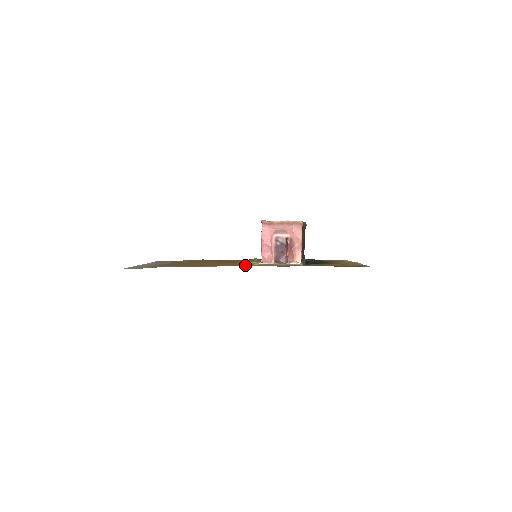
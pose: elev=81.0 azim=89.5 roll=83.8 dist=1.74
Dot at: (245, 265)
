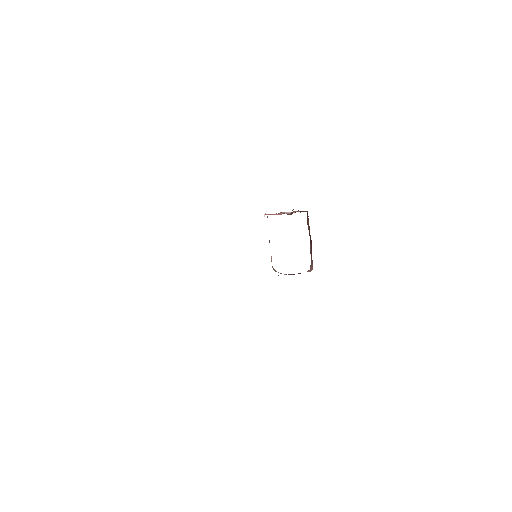
Dot at: occluded
